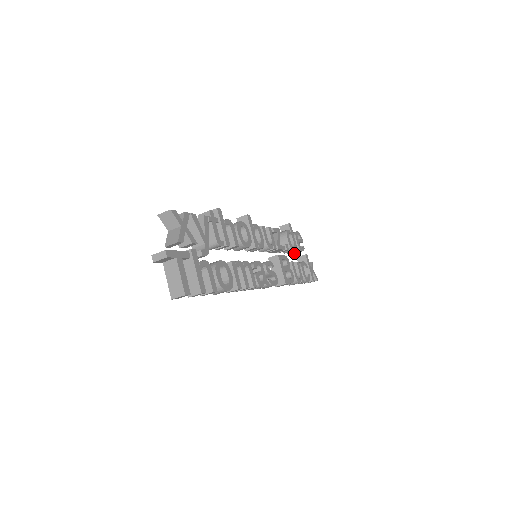
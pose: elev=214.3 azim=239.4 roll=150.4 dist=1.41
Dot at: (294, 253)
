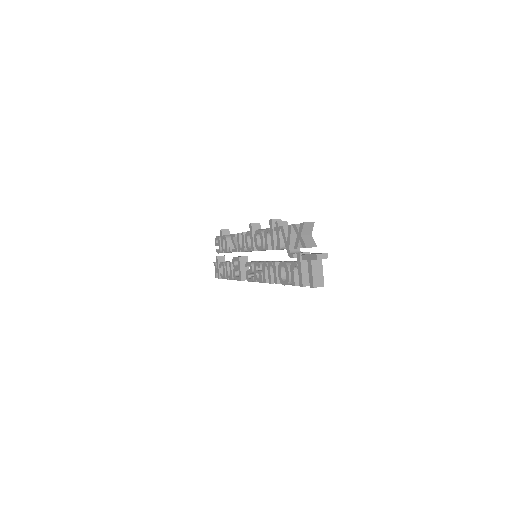
Dot at: occluded
